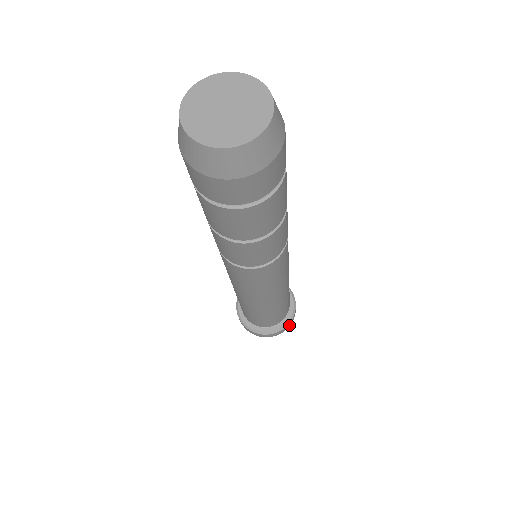
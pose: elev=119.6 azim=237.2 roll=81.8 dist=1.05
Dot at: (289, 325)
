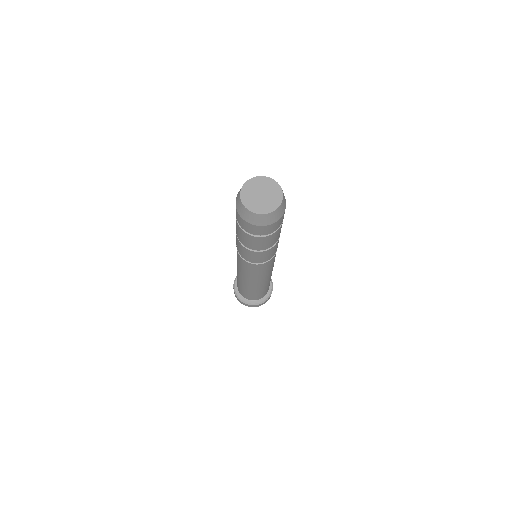
Dot at: occluded
